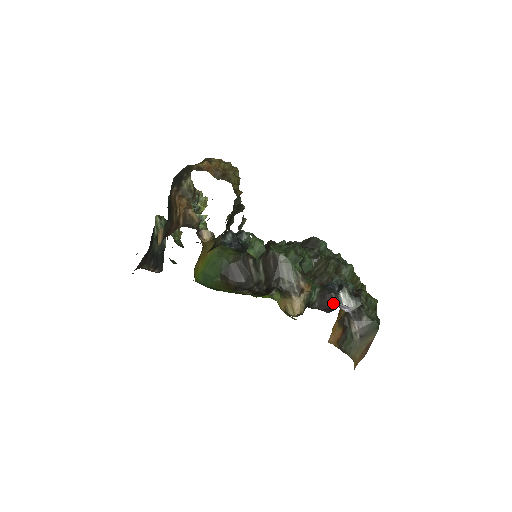
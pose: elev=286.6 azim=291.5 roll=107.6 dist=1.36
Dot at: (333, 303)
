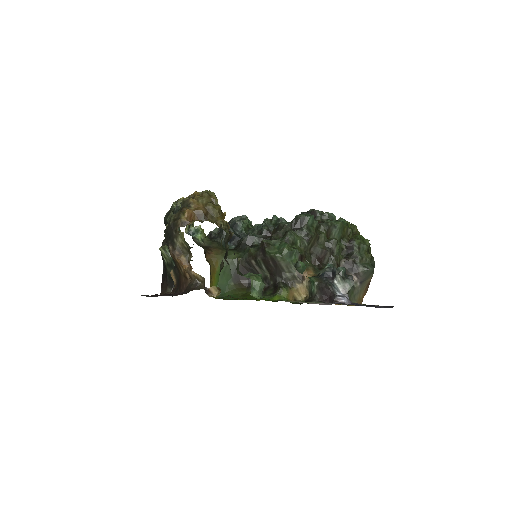
Dot at: (331, 294)
